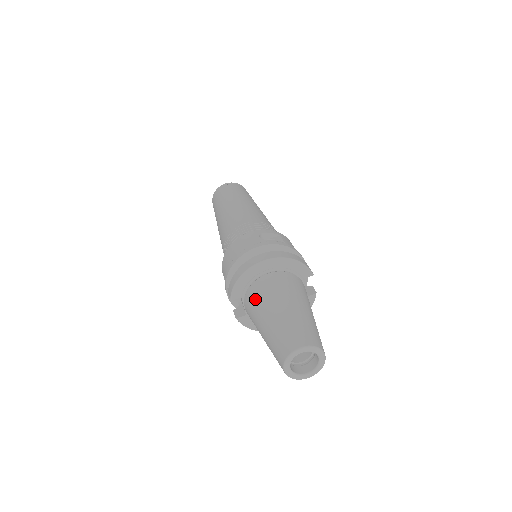
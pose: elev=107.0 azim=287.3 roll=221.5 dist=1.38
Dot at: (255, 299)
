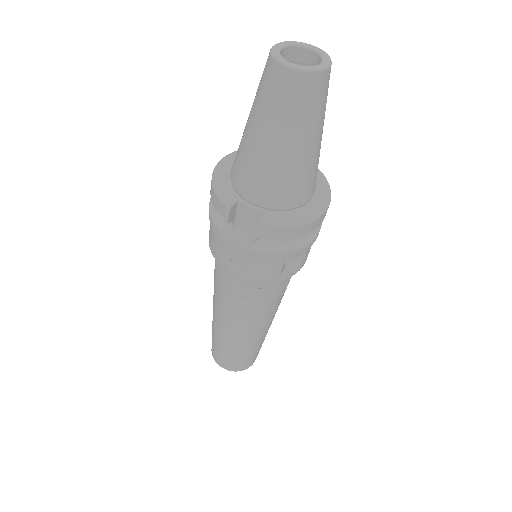
Dot at: (238, 163)
